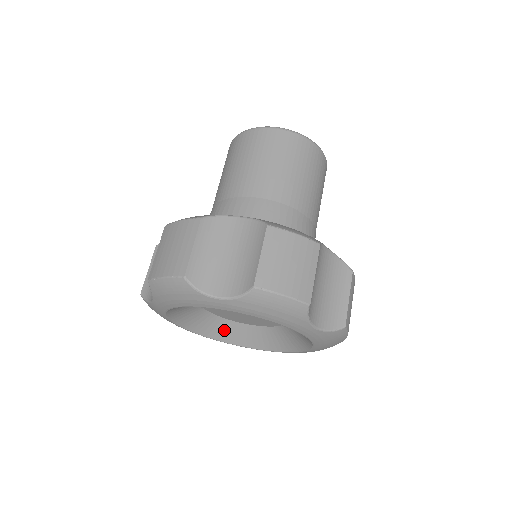
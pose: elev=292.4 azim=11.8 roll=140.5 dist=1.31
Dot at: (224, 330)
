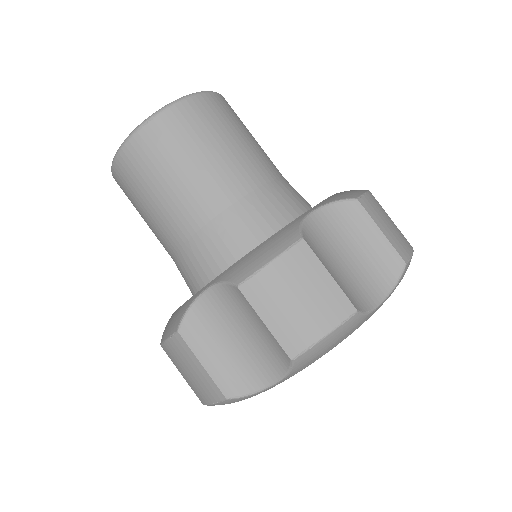
Dot at: occluded
